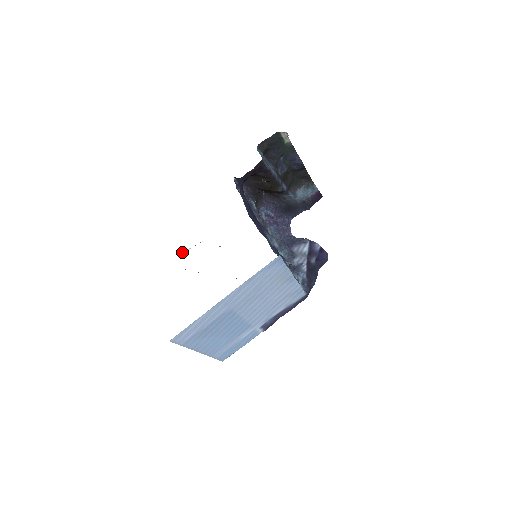
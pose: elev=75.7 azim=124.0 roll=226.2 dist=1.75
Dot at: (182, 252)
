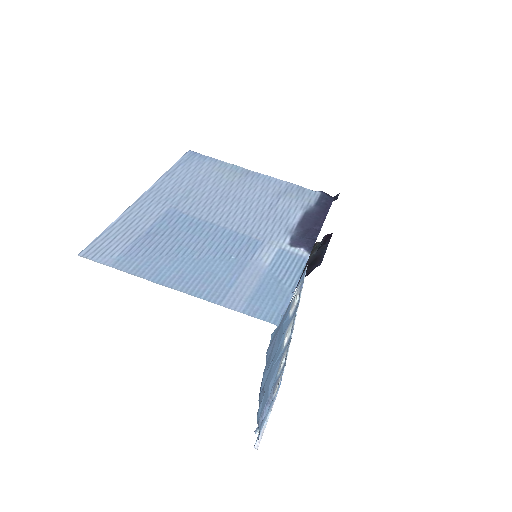
Dot at: (258, 440)
